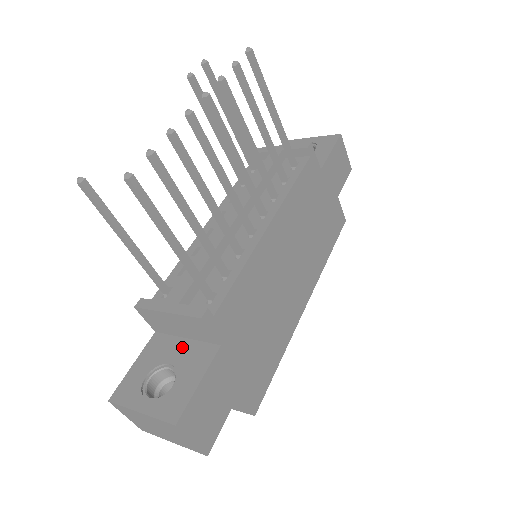
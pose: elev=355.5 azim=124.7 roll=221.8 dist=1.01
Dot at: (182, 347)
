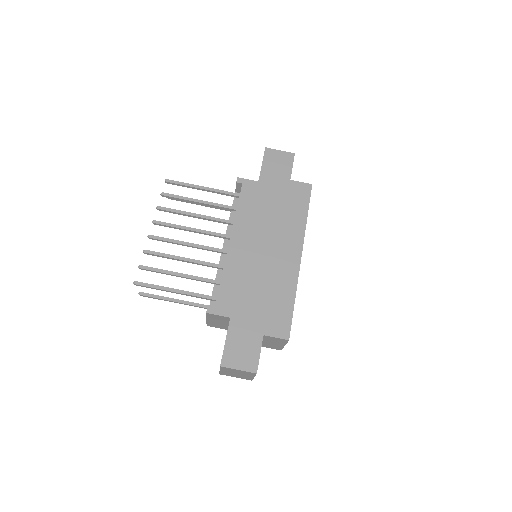
Dot at: occluded
